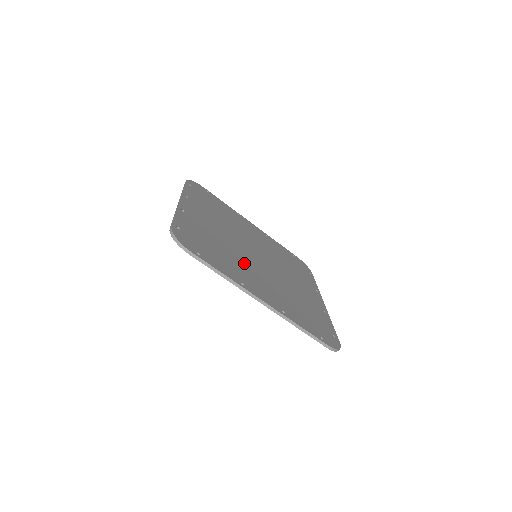
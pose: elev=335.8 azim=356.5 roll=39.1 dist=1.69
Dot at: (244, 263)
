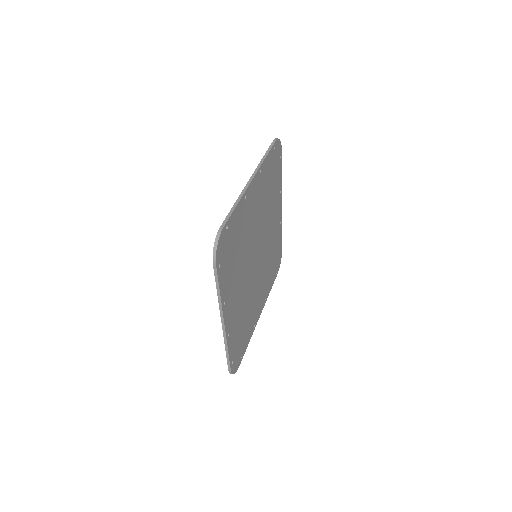
Dot at: (242, 271)
